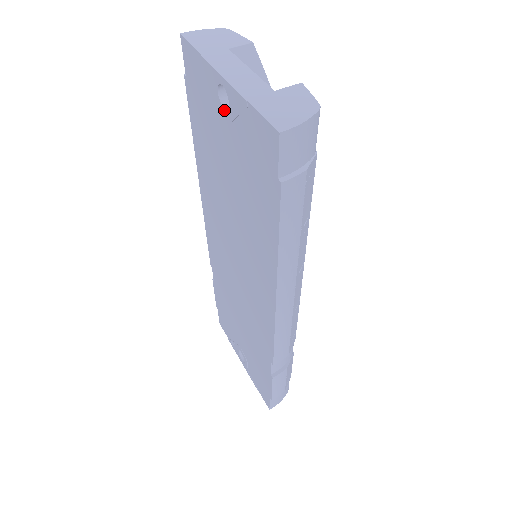
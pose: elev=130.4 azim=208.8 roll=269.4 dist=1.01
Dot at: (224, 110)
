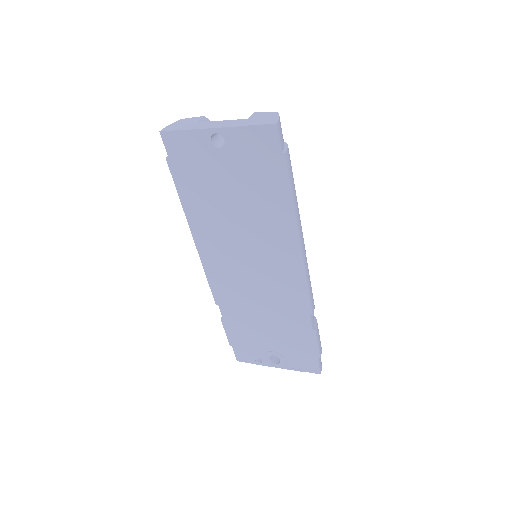
Dot at: (220, 149)
